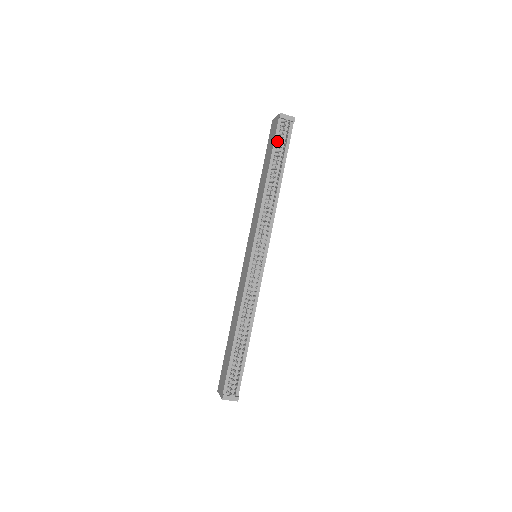
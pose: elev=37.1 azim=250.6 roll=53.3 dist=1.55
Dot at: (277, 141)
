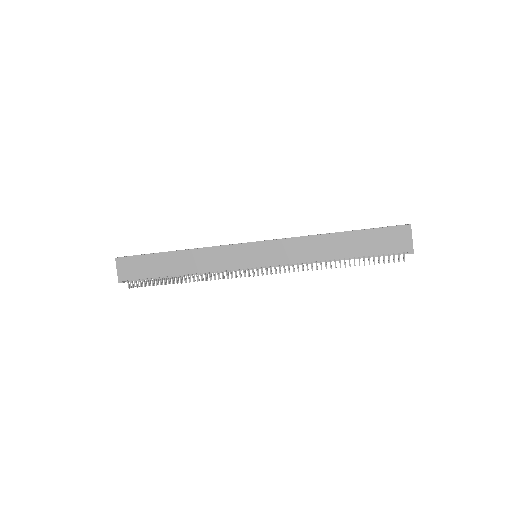
Dot at: (381, 254)
